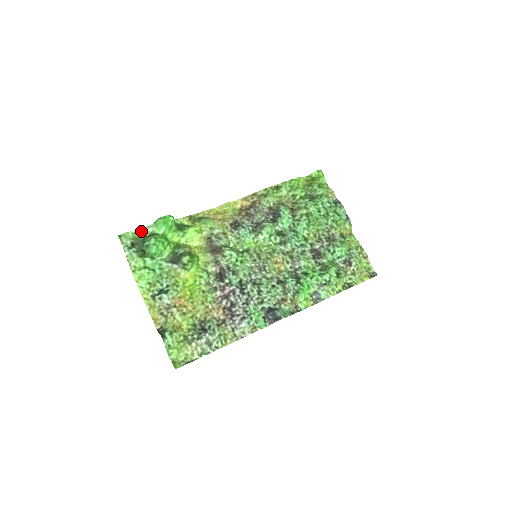
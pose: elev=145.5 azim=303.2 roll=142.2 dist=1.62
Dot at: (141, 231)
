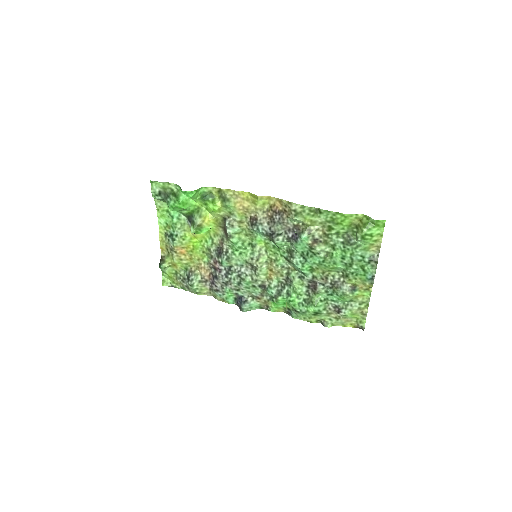
Dot at: (171, 184)
